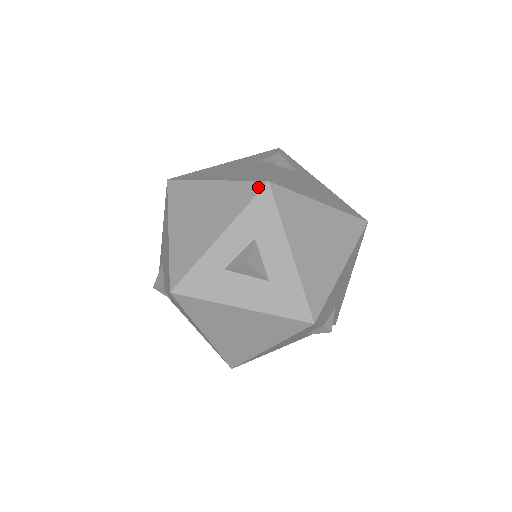
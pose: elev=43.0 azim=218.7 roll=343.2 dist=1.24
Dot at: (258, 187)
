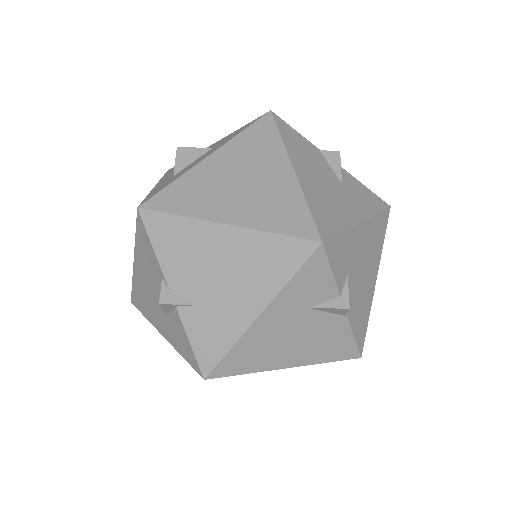
Dot at: occluded
